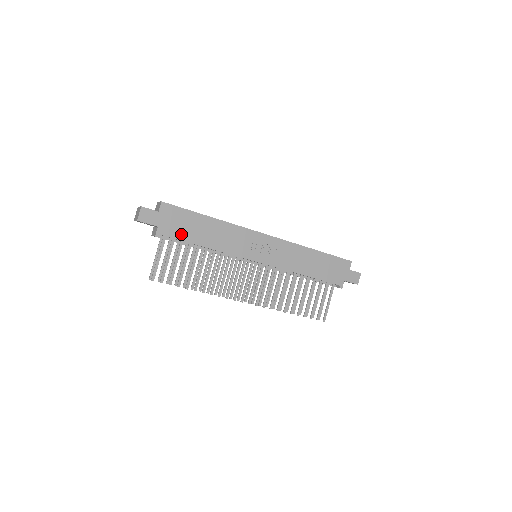
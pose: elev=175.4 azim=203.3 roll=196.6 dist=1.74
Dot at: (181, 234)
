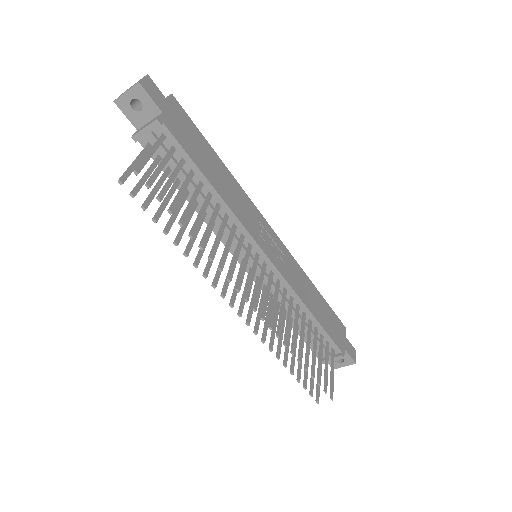
Dot at: (188, 147)
